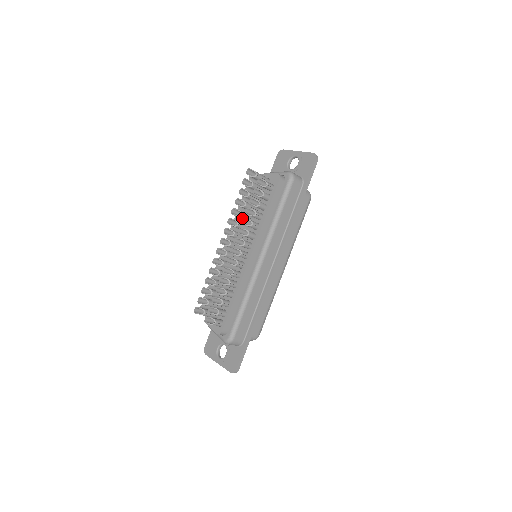
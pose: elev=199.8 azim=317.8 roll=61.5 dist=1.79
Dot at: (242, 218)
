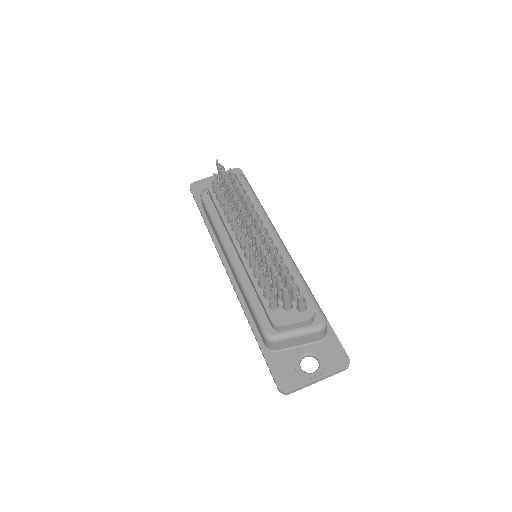
Dot at: occluded
